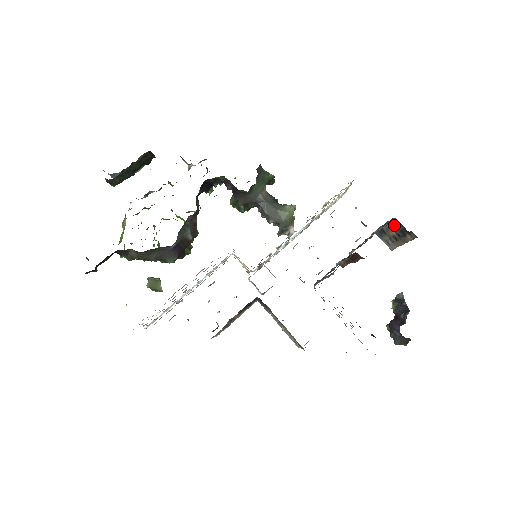
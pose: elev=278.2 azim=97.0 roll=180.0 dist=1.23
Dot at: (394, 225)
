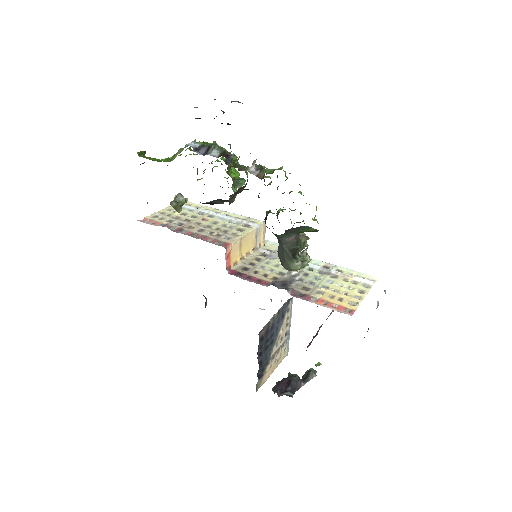
Dot at: occluded
